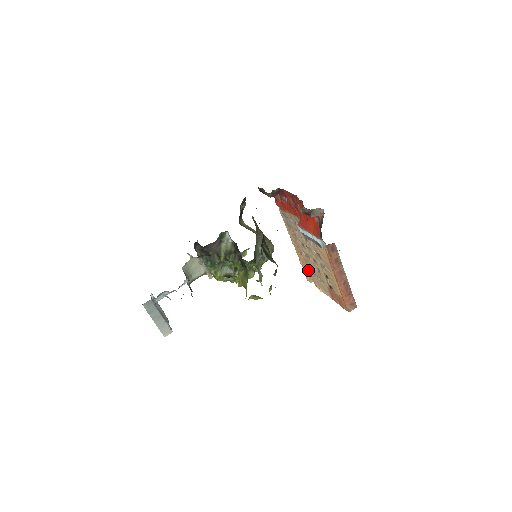
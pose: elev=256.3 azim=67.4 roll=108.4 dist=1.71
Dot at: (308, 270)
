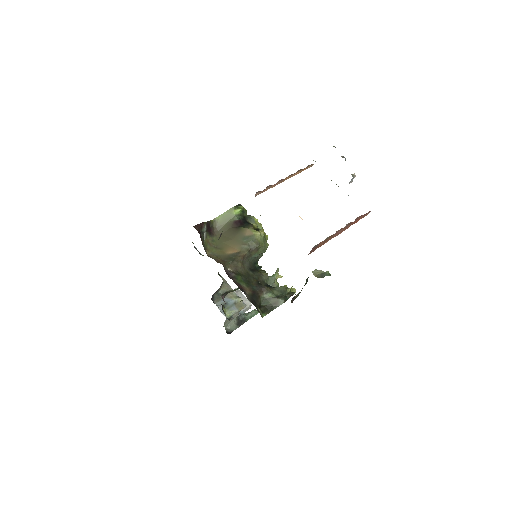
Dot at: (301, 170)
